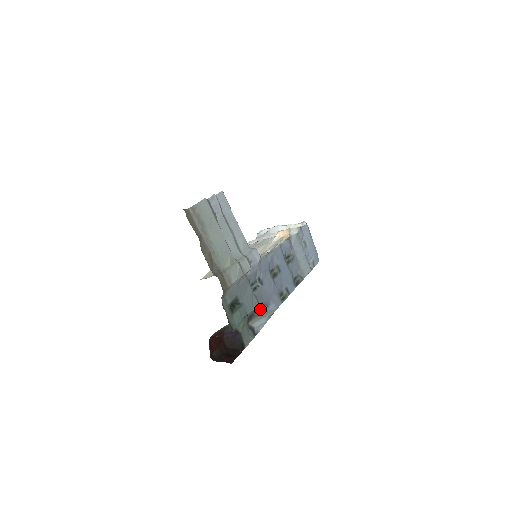
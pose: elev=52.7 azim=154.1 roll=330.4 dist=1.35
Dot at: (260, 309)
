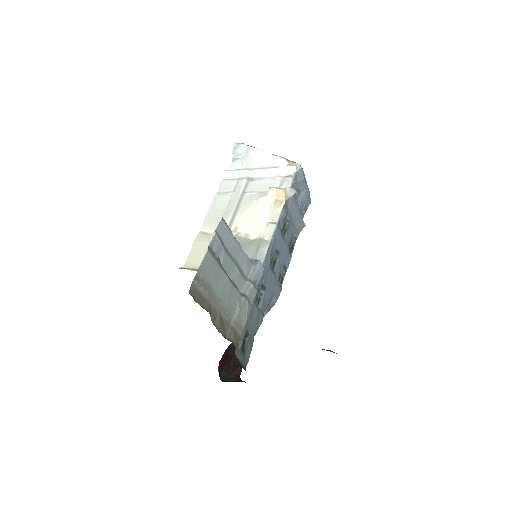
Dot at: occluded
